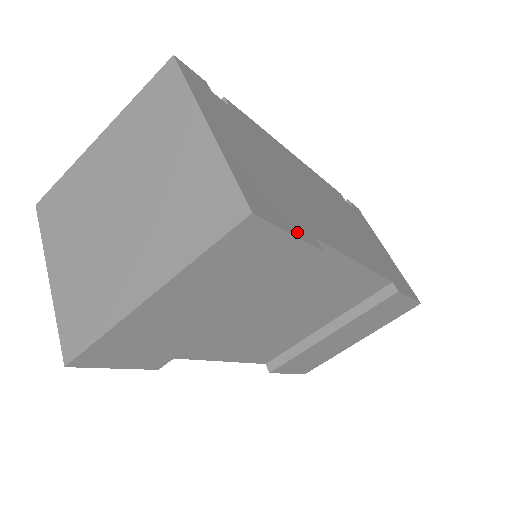
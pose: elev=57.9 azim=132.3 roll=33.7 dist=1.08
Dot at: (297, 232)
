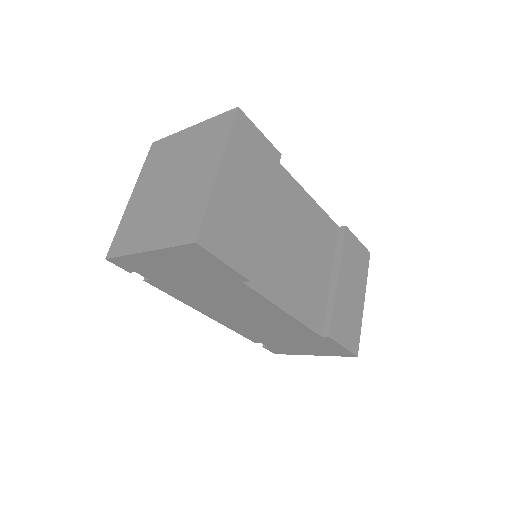
Dot at: occluded
